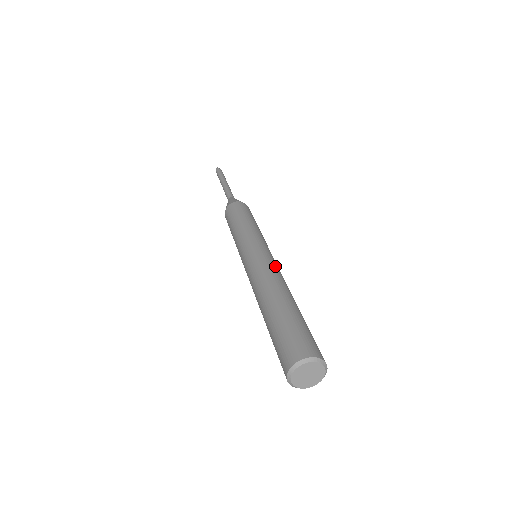
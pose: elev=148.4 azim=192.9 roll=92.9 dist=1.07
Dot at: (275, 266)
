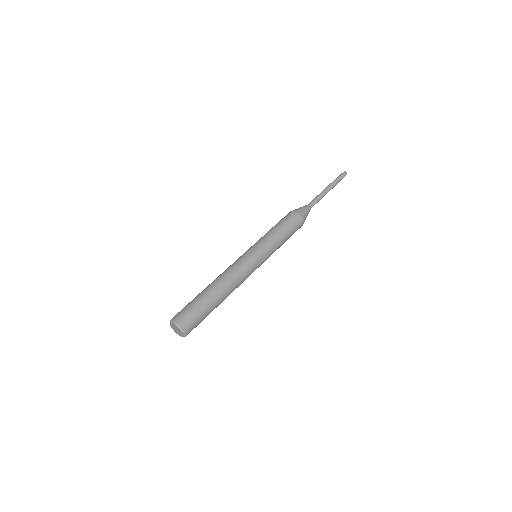
Dot at: (235, 265)
